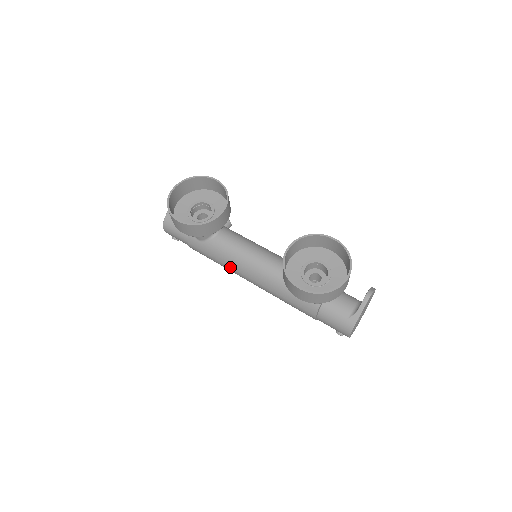
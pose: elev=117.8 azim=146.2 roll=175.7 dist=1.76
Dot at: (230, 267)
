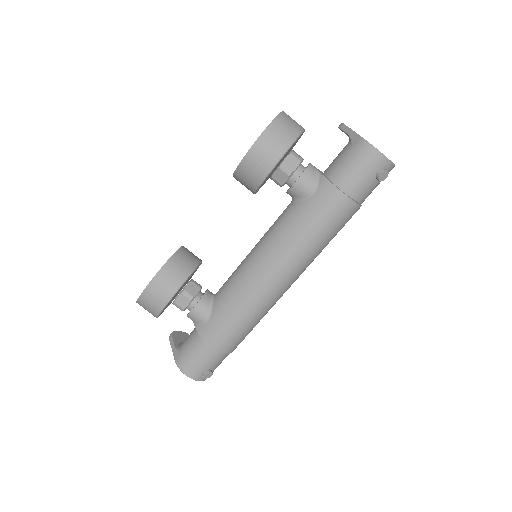
Dot at: (249, 293)
